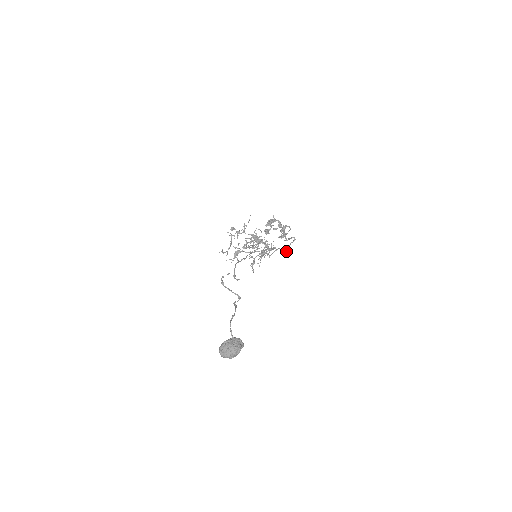
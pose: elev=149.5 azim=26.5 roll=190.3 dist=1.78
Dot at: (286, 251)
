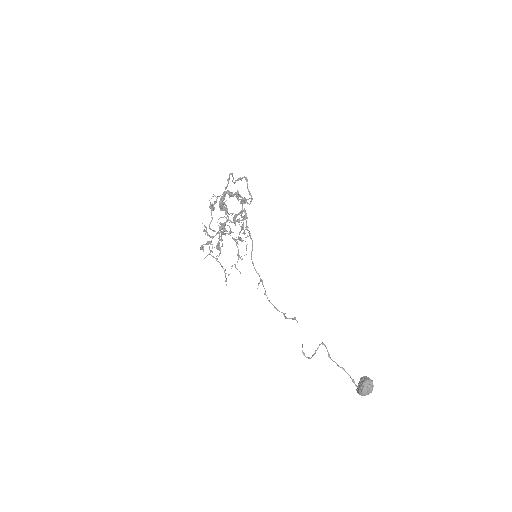
Dot at: (251, 198)
